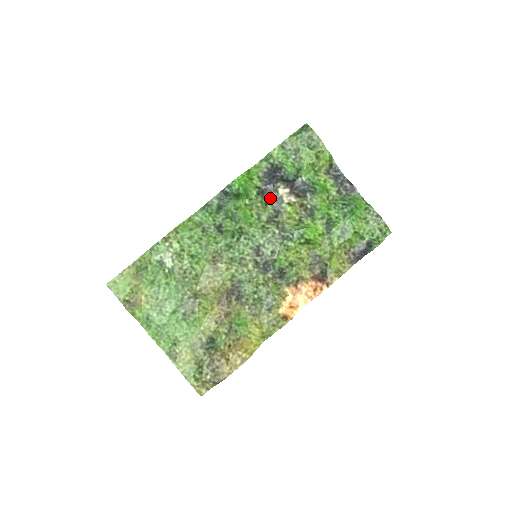
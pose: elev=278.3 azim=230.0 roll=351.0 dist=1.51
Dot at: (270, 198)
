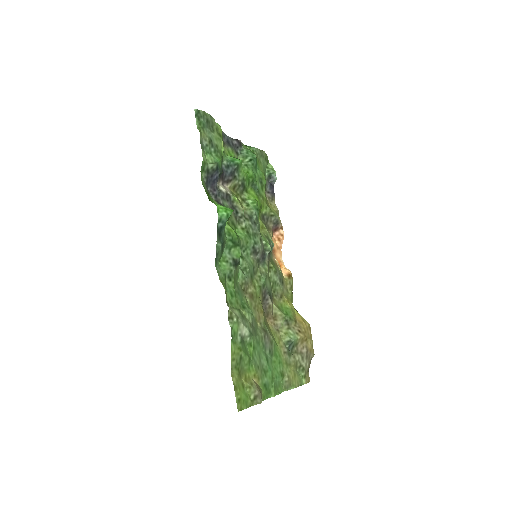
Dot at: (224, 202)
